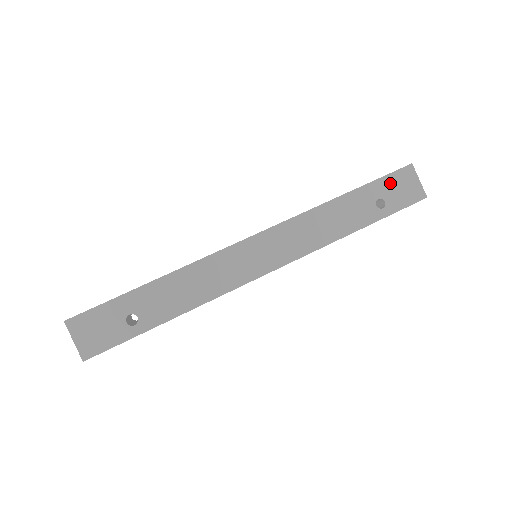
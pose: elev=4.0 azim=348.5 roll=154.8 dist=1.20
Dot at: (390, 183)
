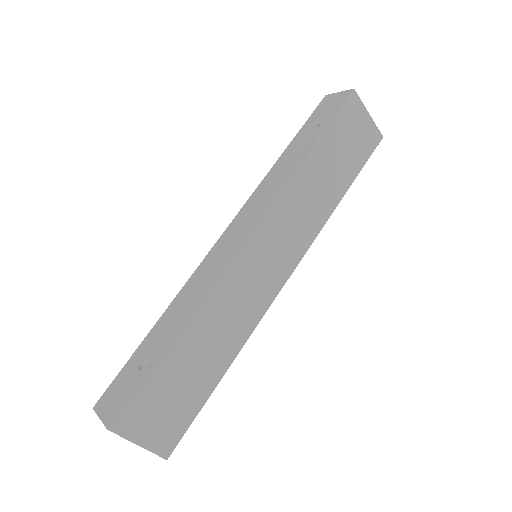
Dot at: (316, 116)
